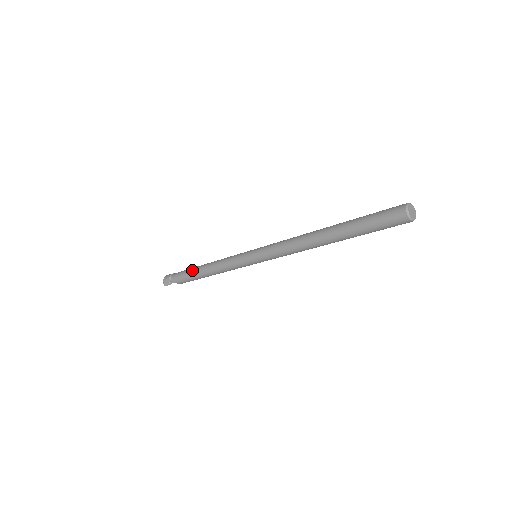
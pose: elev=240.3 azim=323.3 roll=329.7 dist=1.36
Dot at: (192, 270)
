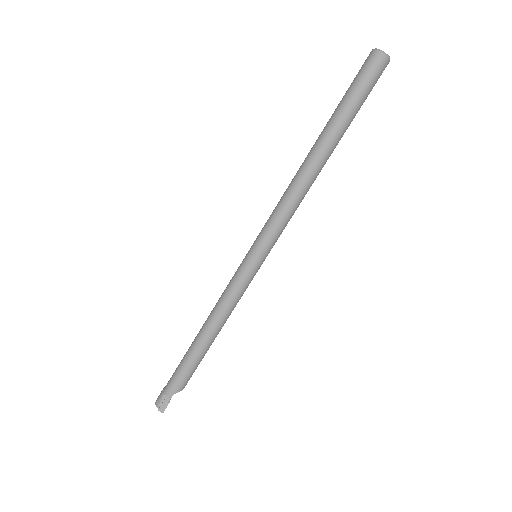
Dot at: (188, 352)
